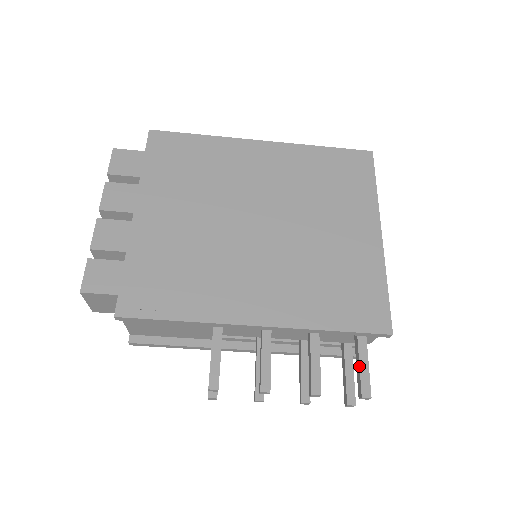
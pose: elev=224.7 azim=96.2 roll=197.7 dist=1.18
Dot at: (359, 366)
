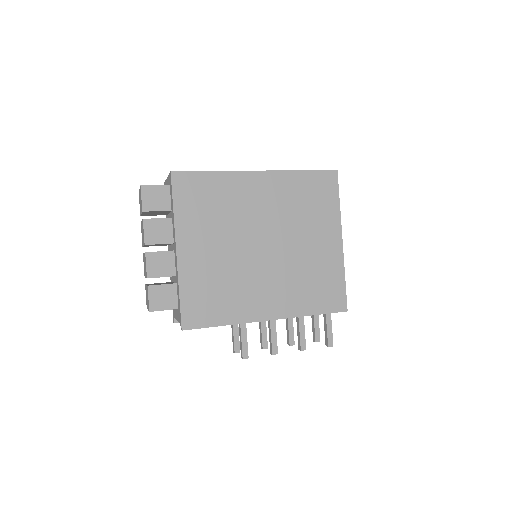
Dot at: (327, 329)
